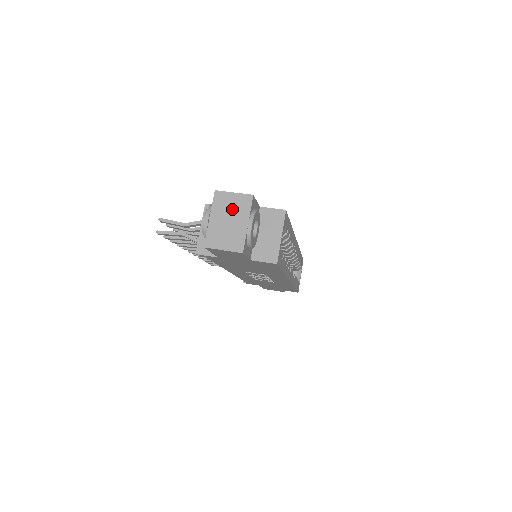
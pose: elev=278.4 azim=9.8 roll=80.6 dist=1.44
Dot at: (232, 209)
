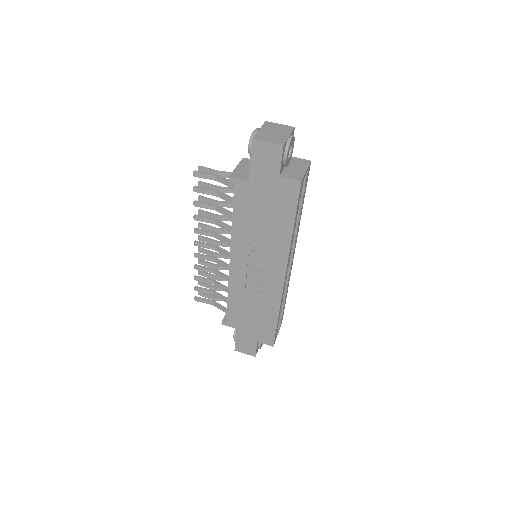
Dot at: (278, 129)
